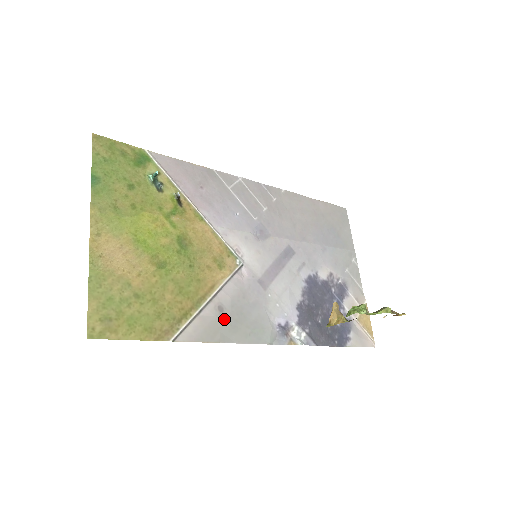
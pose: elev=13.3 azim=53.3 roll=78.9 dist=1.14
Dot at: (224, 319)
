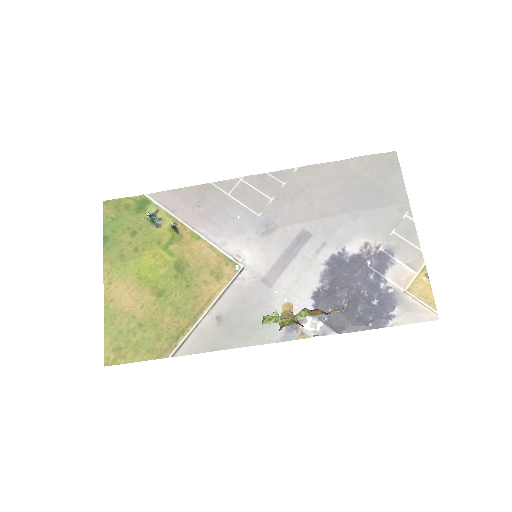
Dot at: (222, 328)
